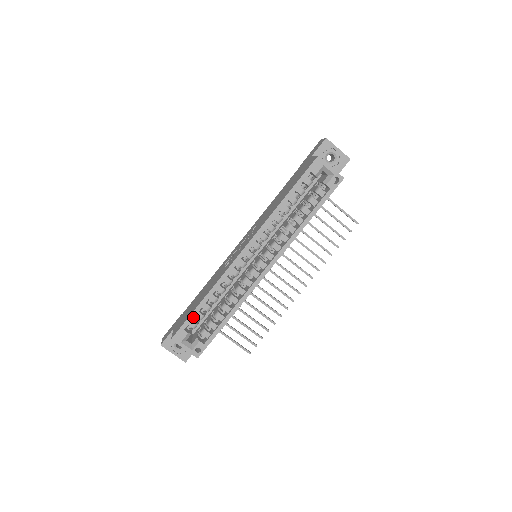
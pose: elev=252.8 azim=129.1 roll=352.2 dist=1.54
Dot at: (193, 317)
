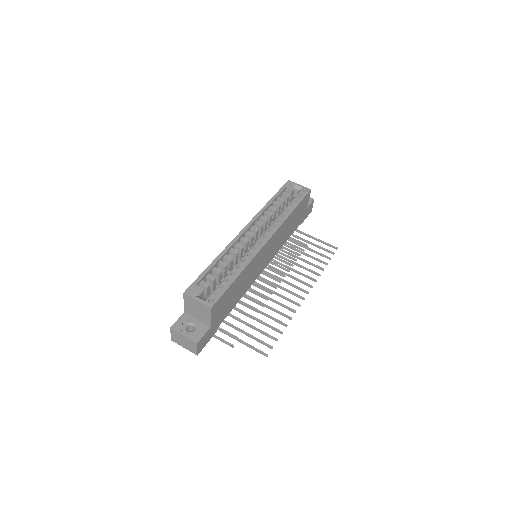
Dot at: (204, 274)
